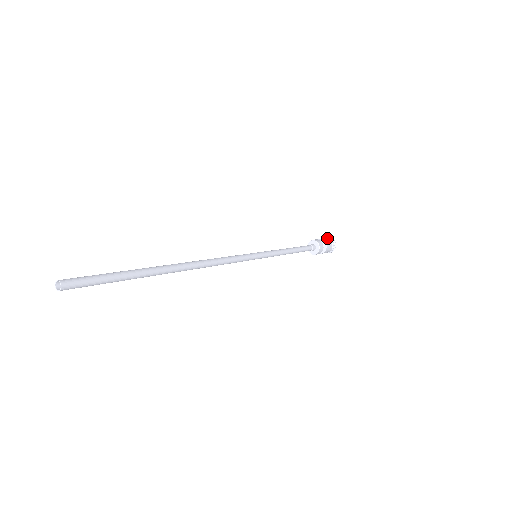
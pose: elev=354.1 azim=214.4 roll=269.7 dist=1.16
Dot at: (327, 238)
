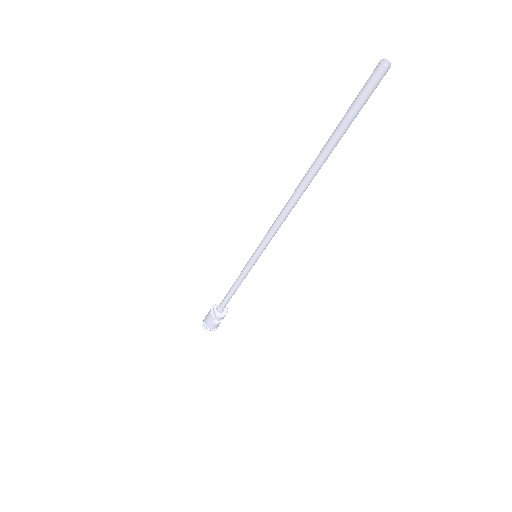
Dot at: occluded
